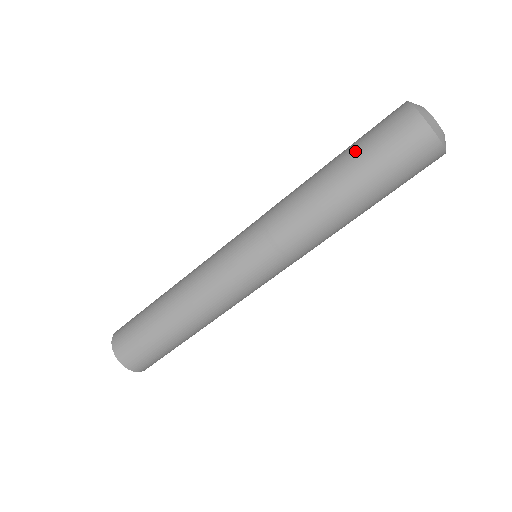
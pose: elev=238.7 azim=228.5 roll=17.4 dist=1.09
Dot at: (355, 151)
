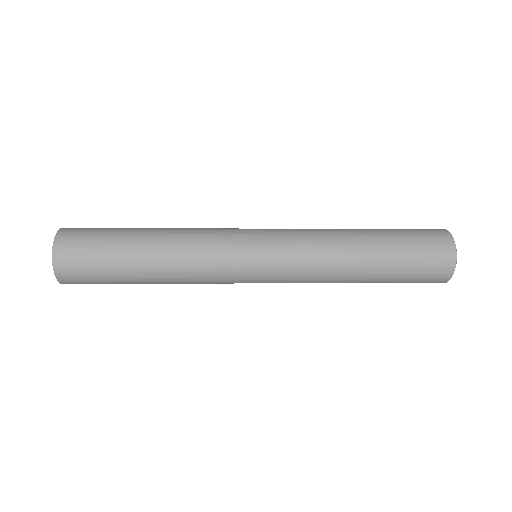
Dot at: (399, 250)
